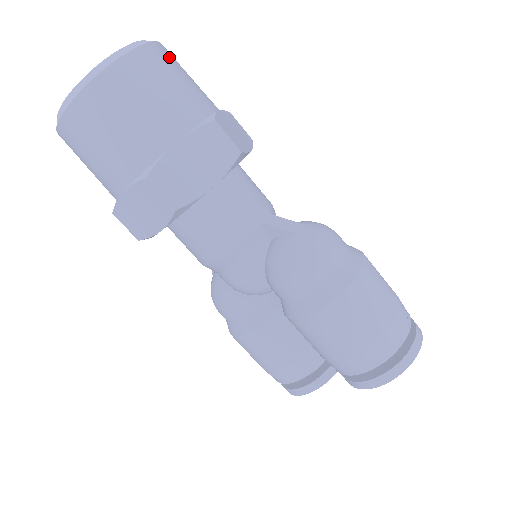
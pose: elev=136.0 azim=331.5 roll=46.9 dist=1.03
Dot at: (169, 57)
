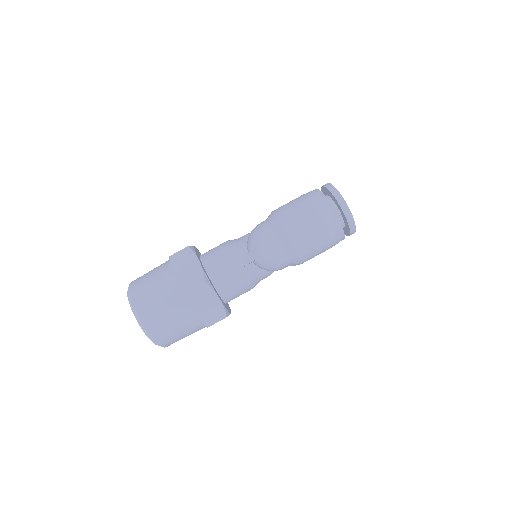
Dot at: (142, 298)
